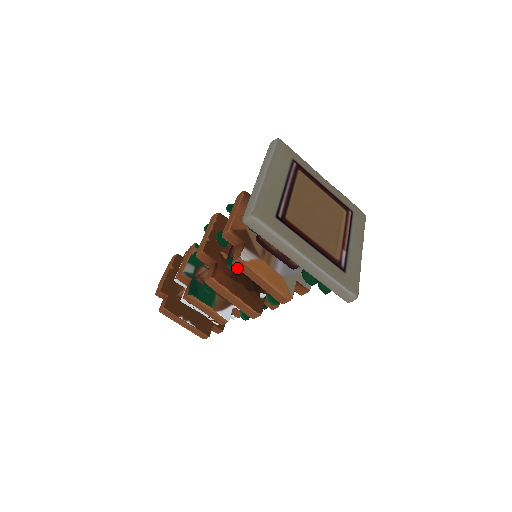
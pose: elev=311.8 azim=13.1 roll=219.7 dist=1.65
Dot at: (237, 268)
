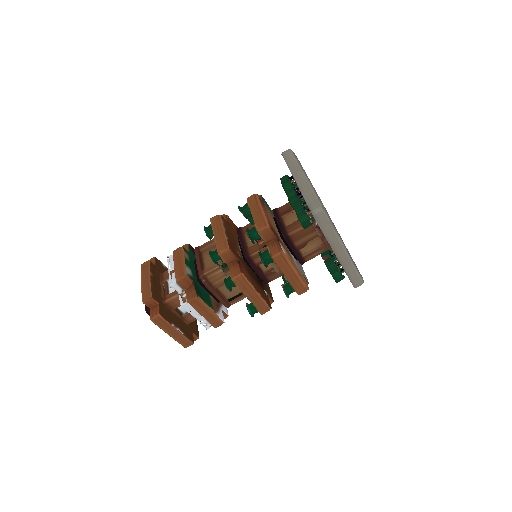
Dot at: (268, 263)
